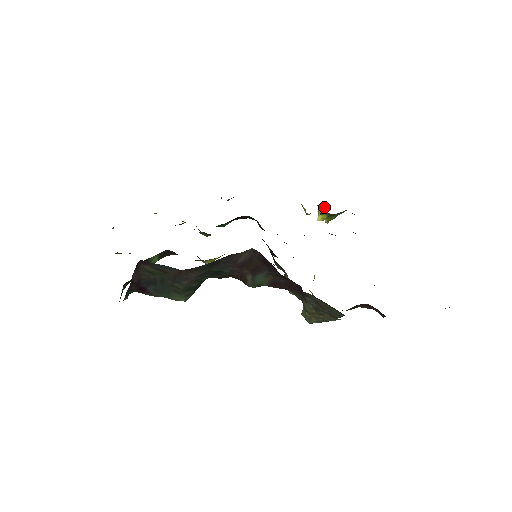
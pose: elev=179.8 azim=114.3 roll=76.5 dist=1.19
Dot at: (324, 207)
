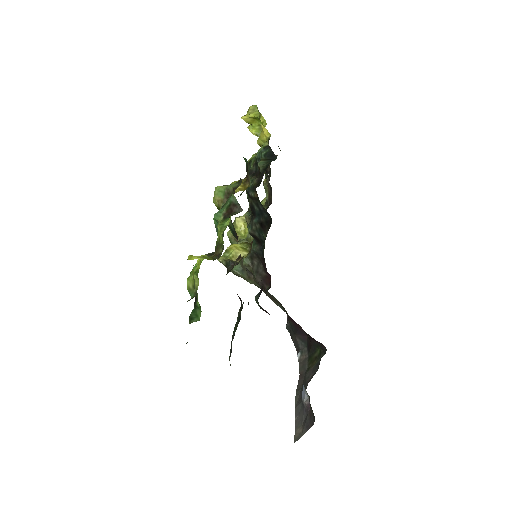
Dot at: occluded
